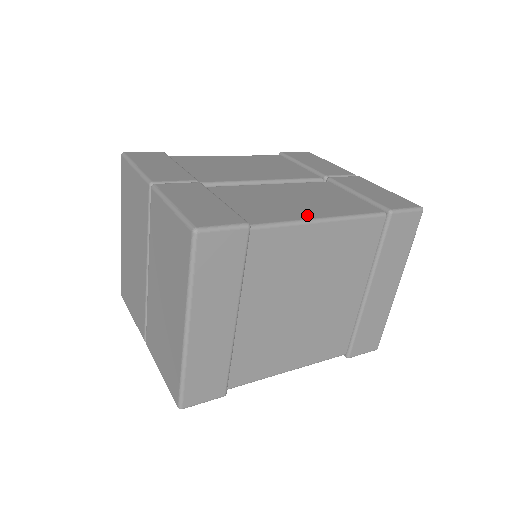
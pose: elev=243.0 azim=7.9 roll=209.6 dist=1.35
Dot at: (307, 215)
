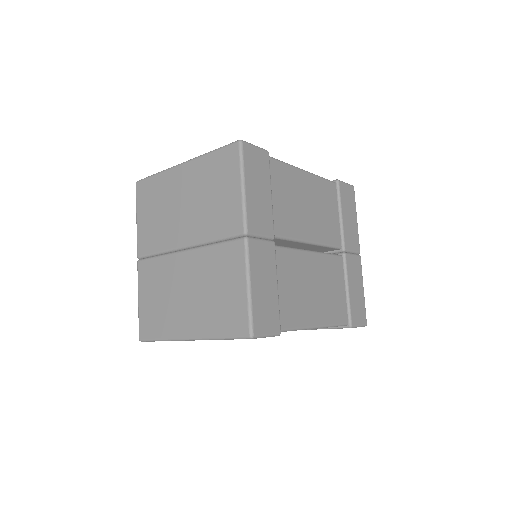
Dot at: (312, 320)
